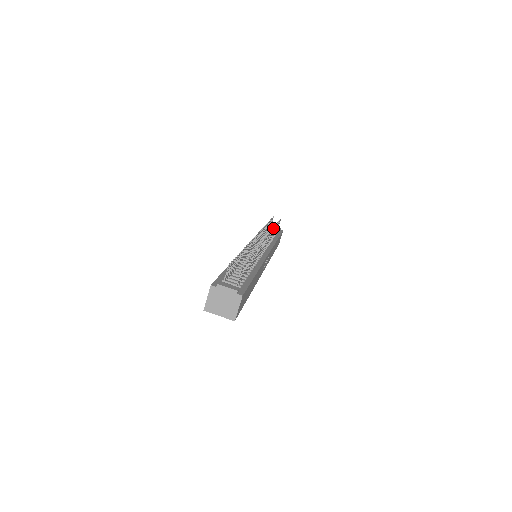
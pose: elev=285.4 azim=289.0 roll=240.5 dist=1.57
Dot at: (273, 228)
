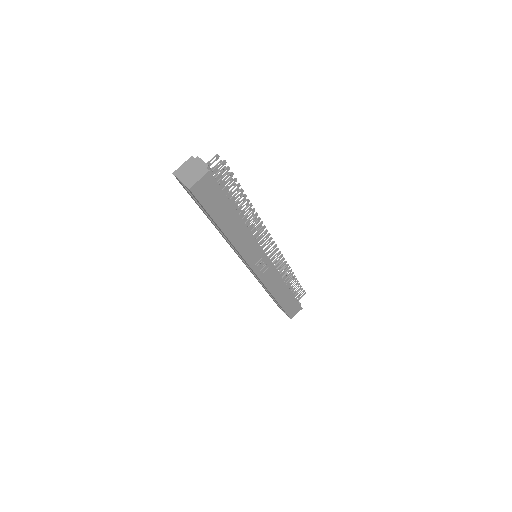
Dot at: (289, 266)
